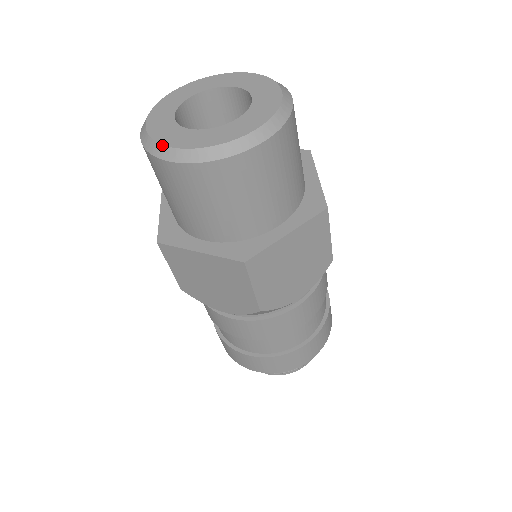
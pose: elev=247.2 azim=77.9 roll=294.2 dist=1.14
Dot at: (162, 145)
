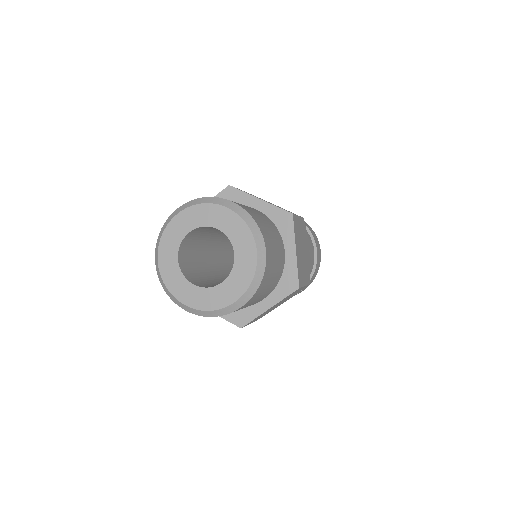
Dot at: (223, 309)
